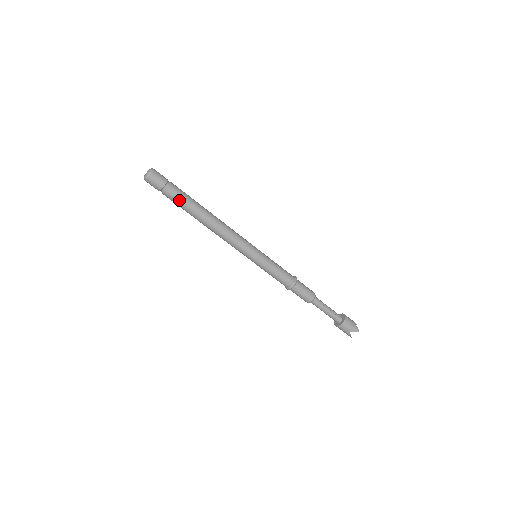
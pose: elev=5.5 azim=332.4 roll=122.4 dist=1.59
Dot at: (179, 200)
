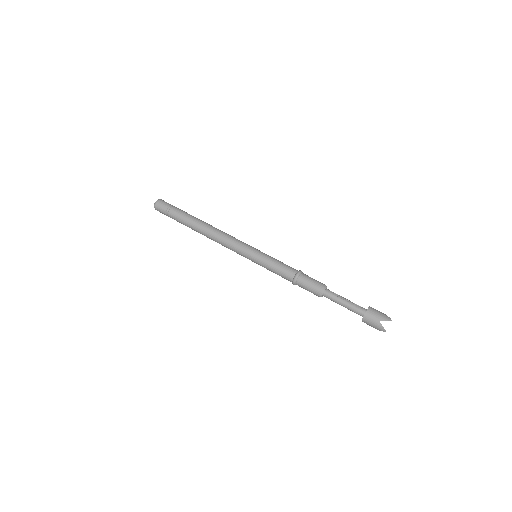
Dot at: (181, 215)
